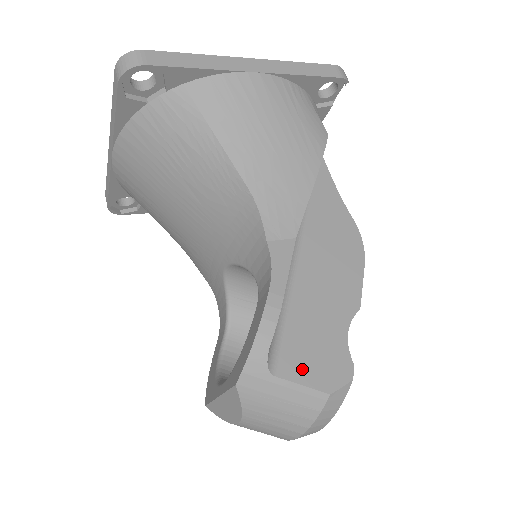
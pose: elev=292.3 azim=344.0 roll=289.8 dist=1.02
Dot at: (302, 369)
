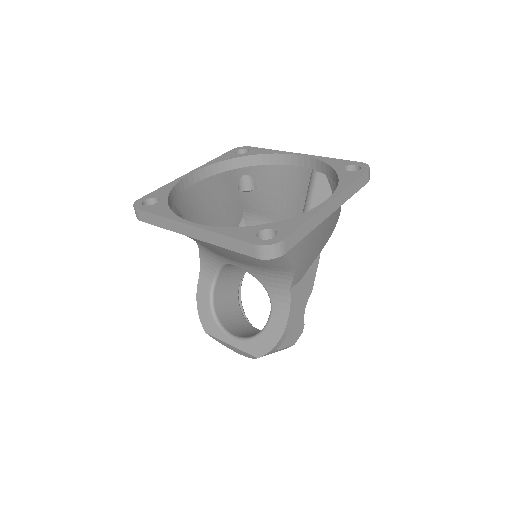
Dot at: (287, 340)
